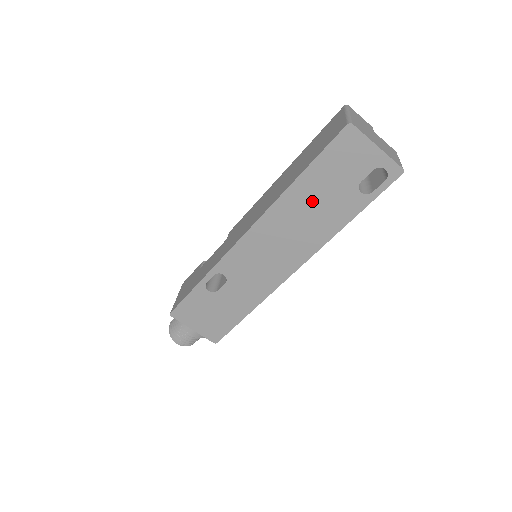
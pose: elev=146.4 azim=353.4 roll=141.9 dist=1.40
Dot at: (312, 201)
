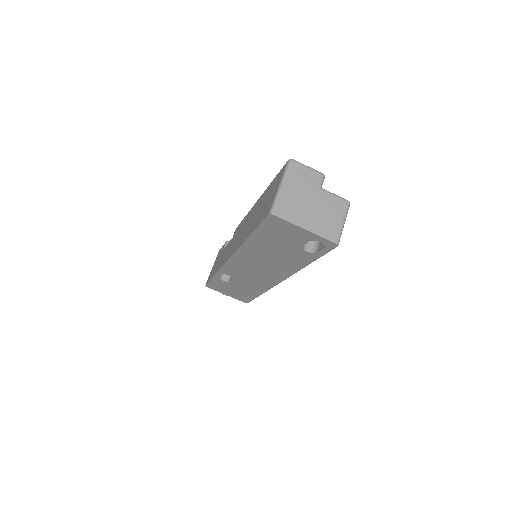
Dot at: (269, 251)
